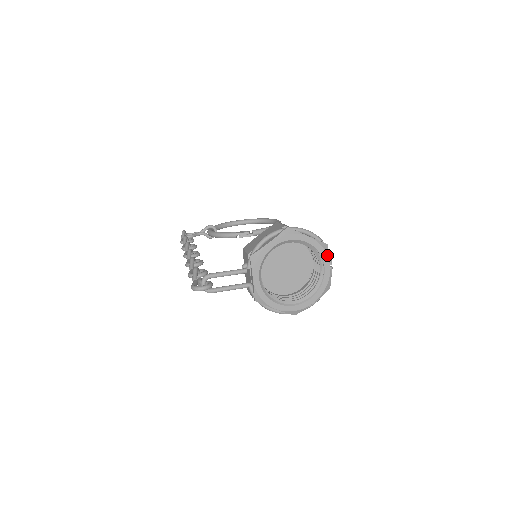
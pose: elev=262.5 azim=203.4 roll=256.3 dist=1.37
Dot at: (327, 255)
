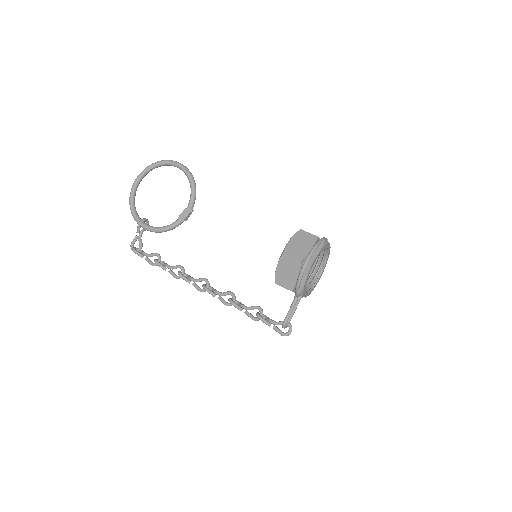
Dot at: (327, 244)
